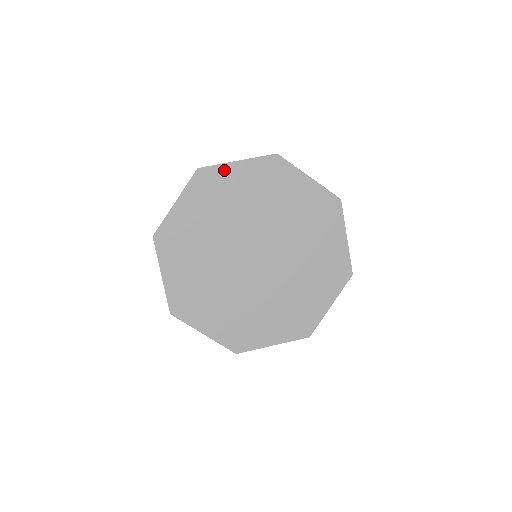
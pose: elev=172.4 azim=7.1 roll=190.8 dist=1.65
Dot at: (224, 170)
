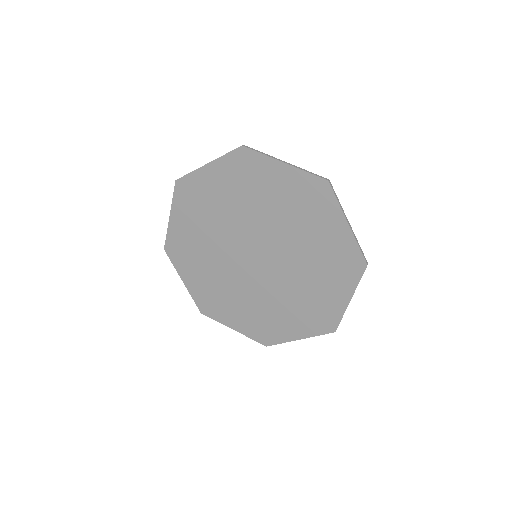
Dot at: (266, 163)
